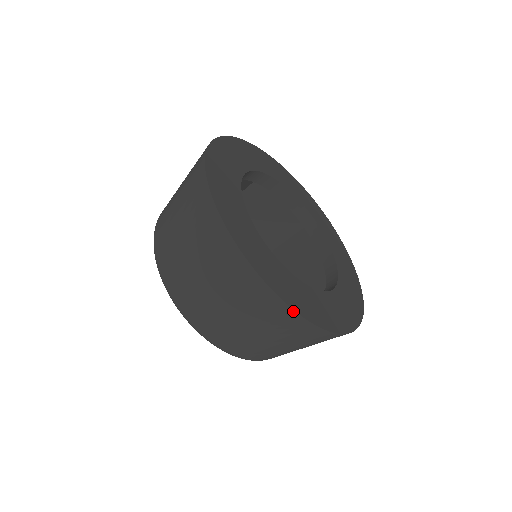
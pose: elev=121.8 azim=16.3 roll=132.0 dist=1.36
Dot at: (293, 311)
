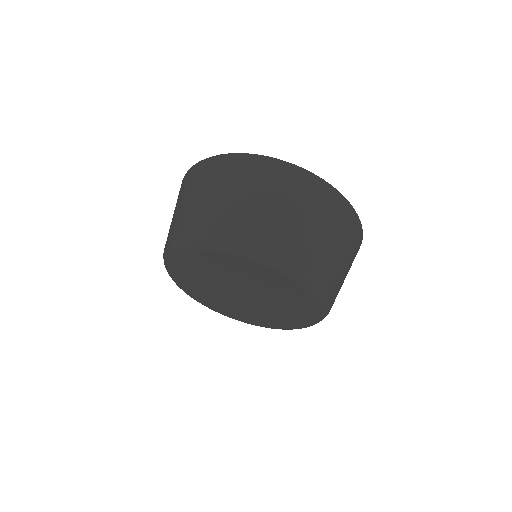
Dot at: (352, 207)
